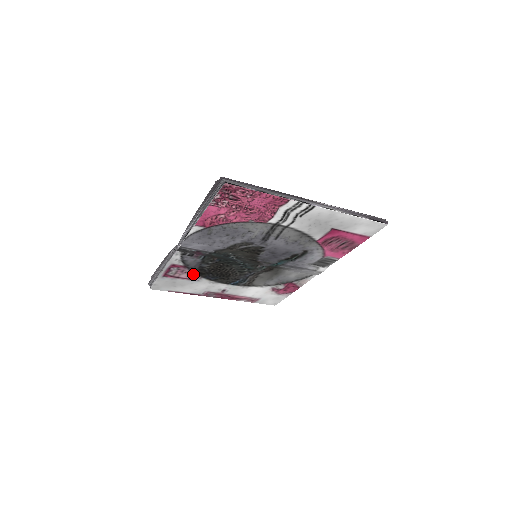
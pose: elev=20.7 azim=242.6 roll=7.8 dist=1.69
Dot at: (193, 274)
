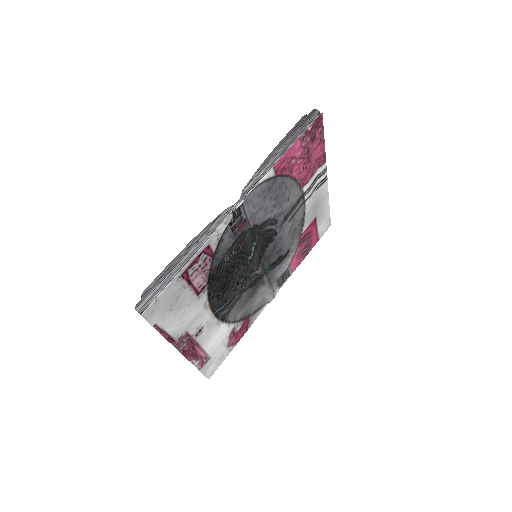
Dot at: (206, 278)
